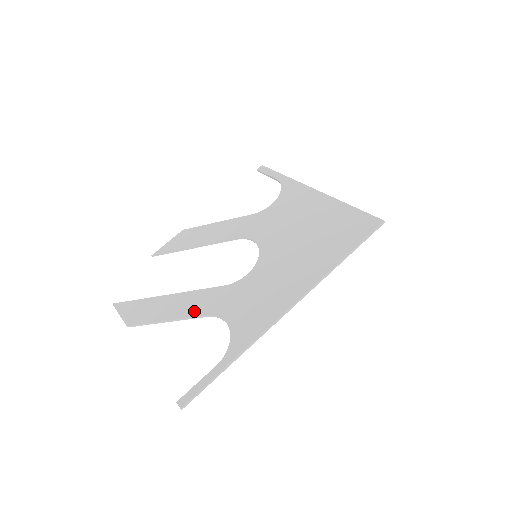
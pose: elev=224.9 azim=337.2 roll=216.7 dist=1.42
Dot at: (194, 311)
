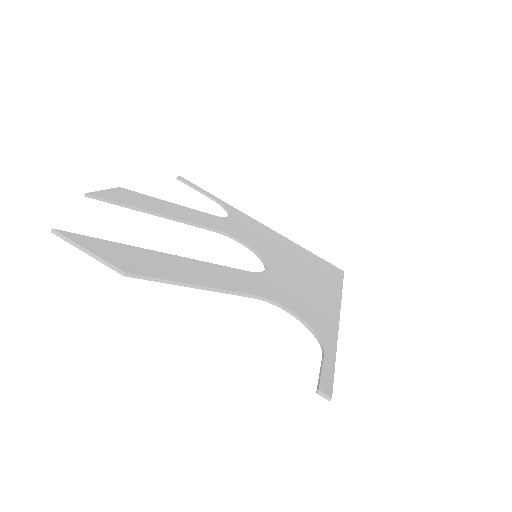
Dot at: (235, 286)
